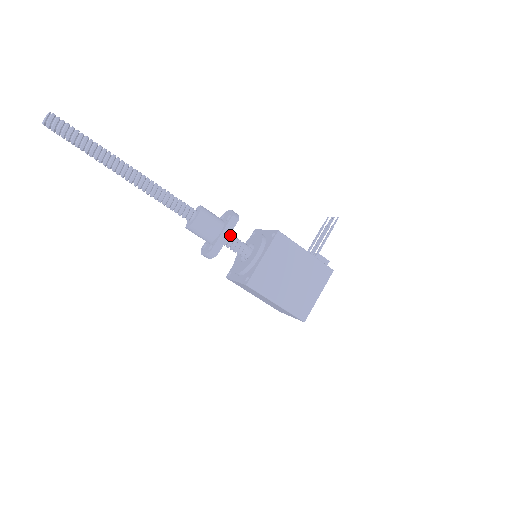
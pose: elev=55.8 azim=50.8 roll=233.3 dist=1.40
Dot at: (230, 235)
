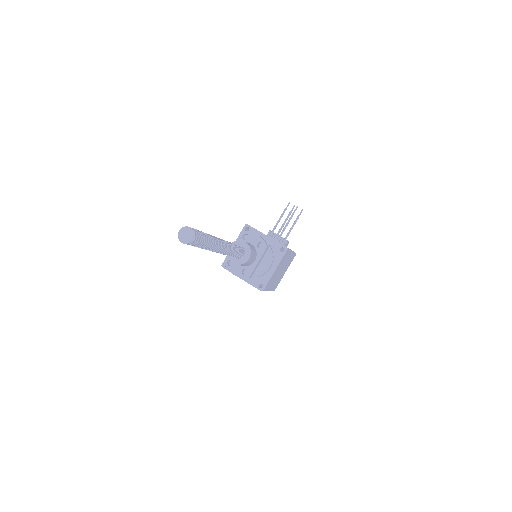
Dot at: occluded
